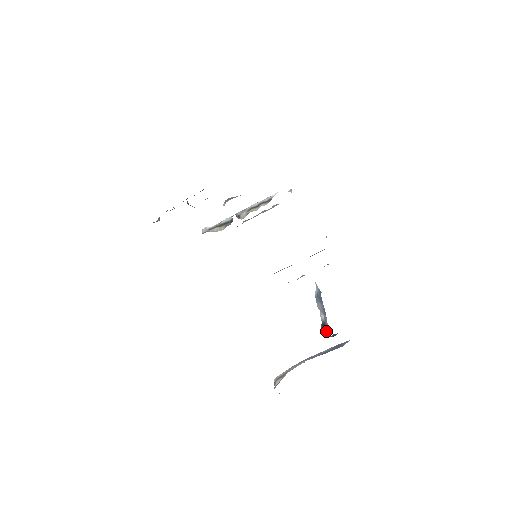
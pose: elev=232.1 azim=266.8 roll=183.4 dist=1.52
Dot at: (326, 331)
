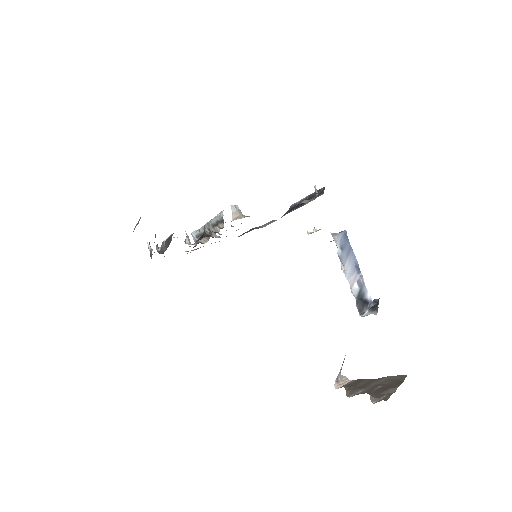
Dot at: (364, 304)
